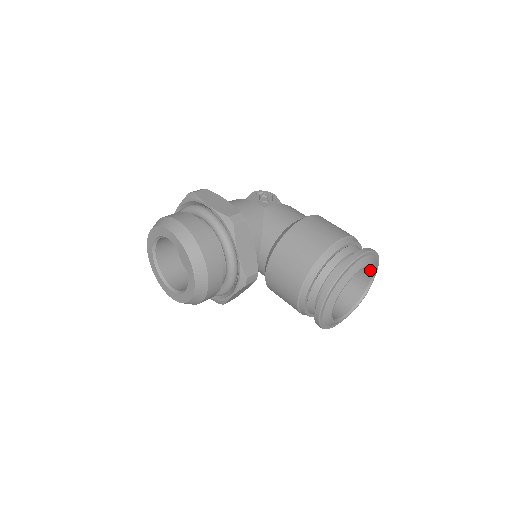
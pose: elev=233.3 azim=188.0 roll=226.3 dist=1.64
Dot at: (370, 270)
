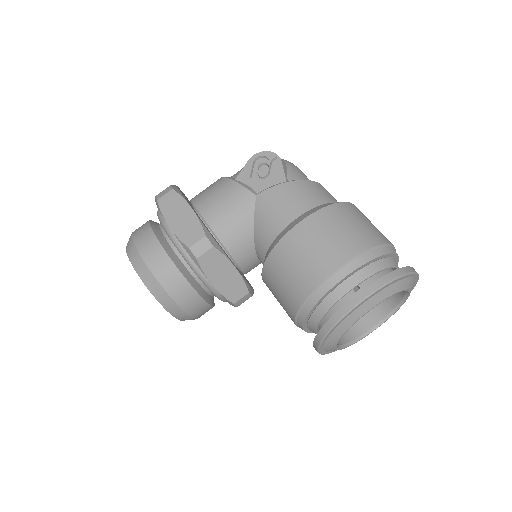
Dot at: occluded
